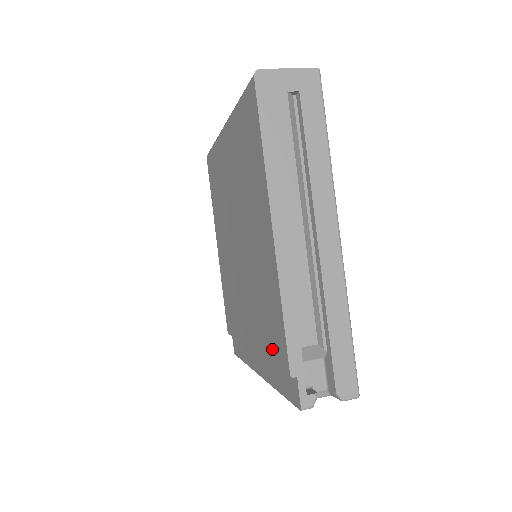
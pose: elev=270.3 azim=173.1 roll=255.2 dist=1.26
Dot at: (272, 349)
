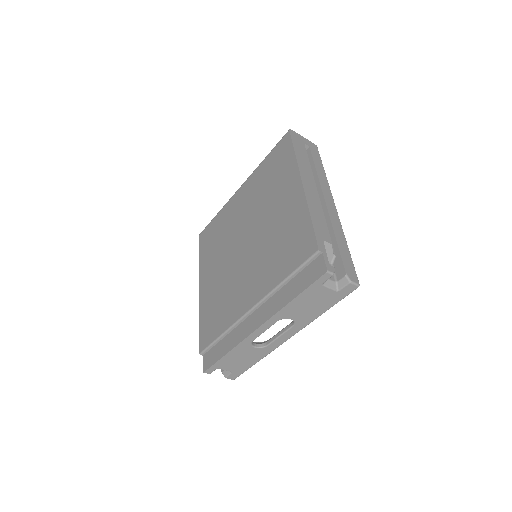
Dot at: (292, 261)
